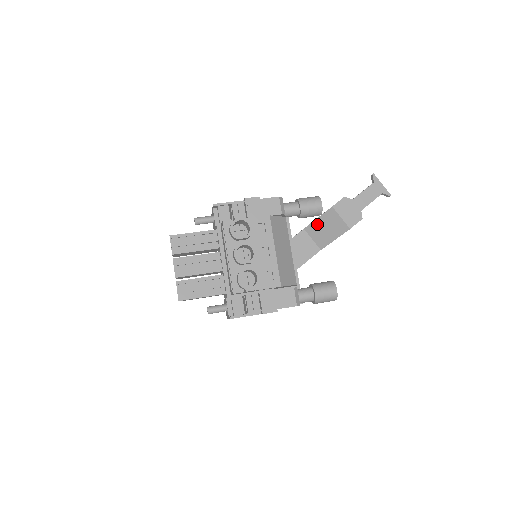
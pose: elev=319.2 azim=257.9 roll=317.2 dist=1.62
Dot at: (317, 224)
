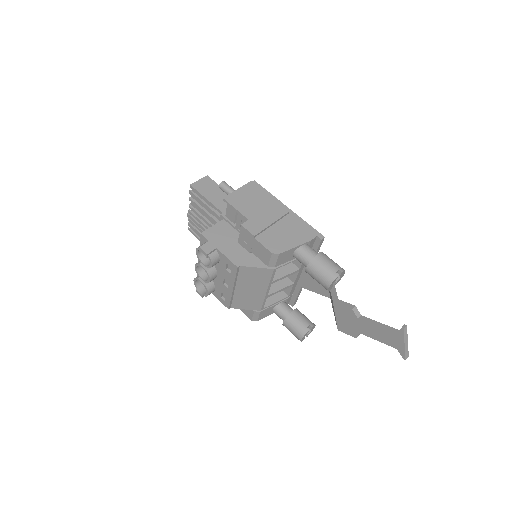
Dot at: occluded
